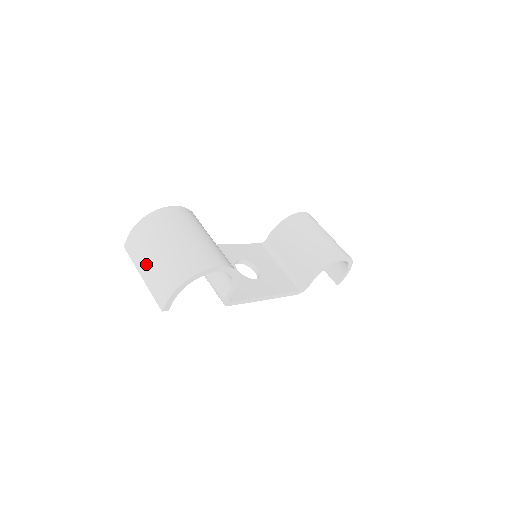
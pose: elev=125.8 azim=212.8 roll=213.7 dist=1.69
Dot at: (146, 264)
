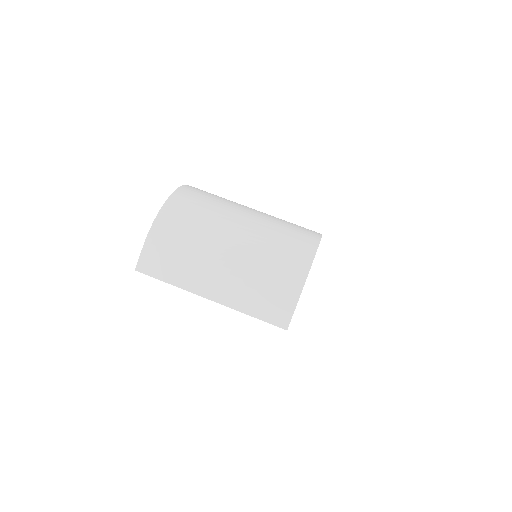
Dot at: (215, 271)
